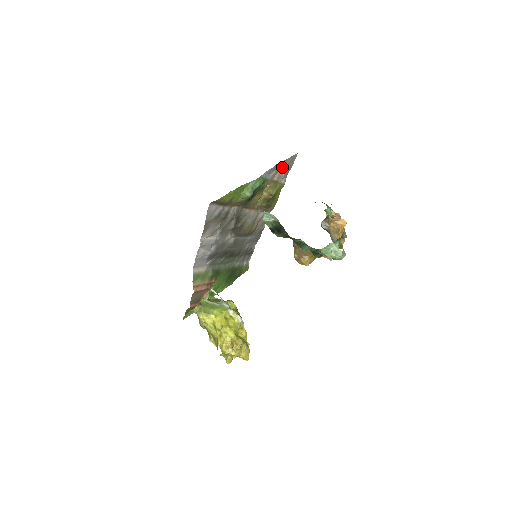
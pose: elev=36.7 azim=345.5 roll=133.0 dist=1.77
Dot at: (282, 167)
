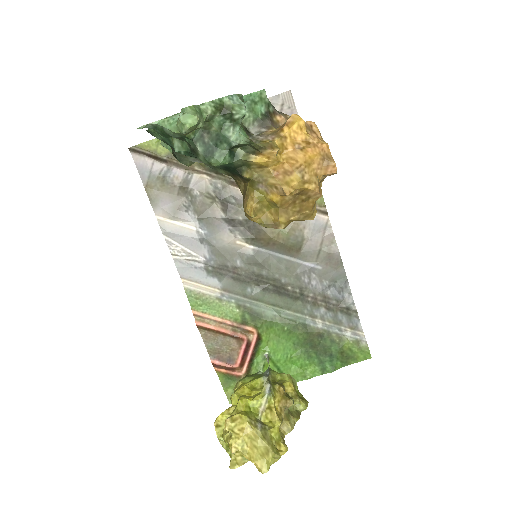
Dot at: occluded
